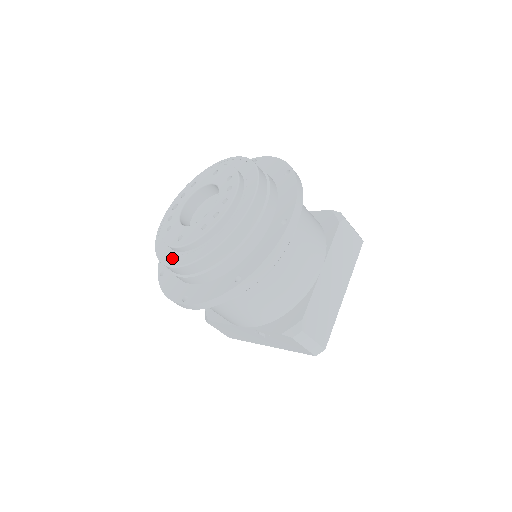
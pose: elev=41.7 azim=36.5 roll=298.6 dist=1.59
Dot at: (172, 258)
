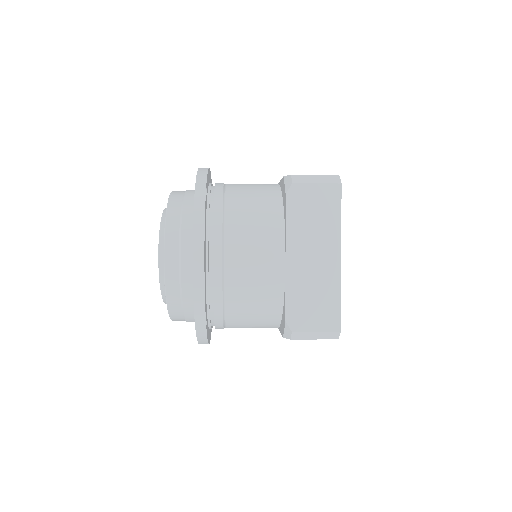
Dot at: occluded
